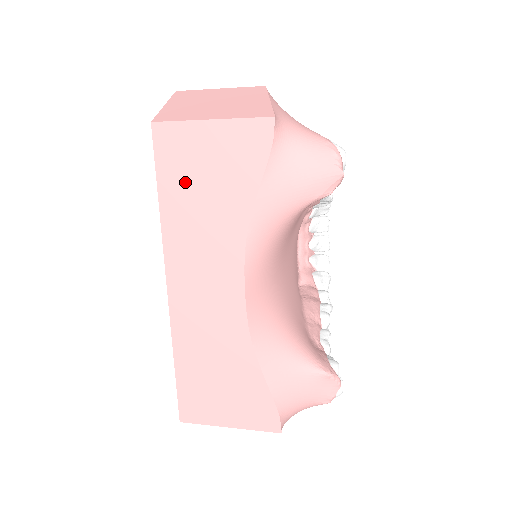
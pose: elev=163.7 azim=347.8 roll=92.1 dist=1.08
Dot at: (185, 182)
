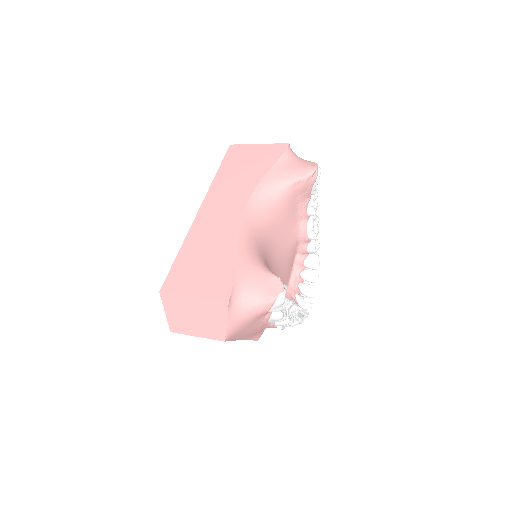
Dot at: (234, 165)
